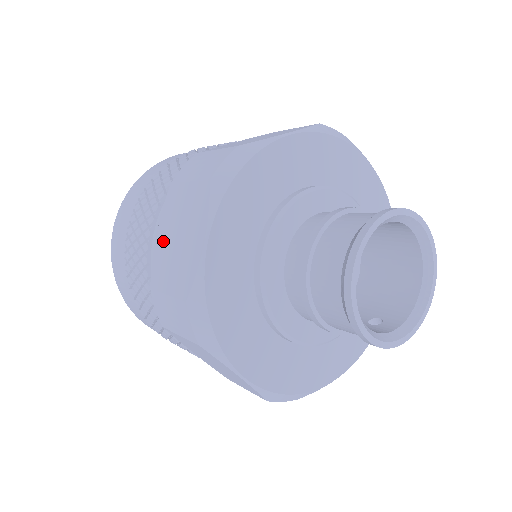
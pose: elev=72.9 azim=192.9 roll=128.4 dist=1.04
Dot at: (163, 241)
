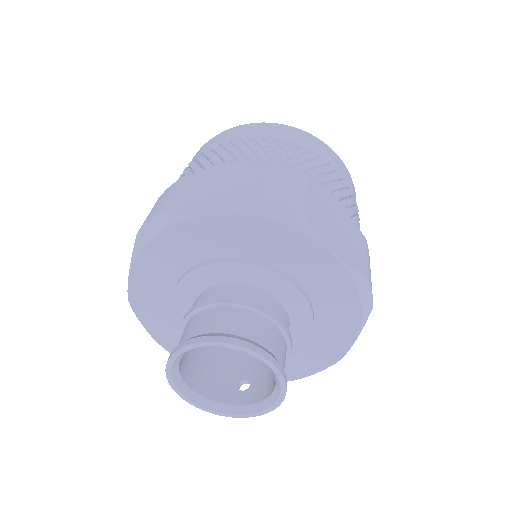
Dot at: occluded
